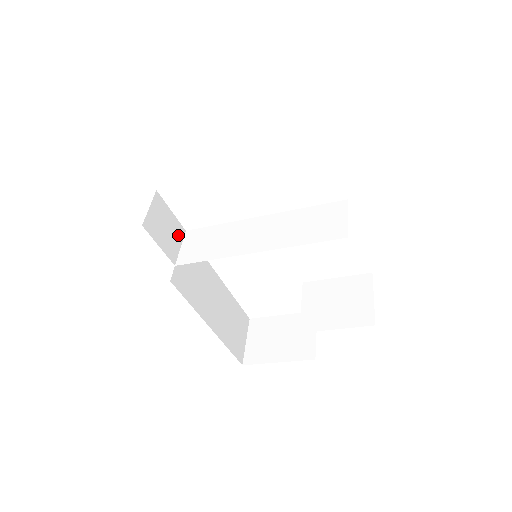
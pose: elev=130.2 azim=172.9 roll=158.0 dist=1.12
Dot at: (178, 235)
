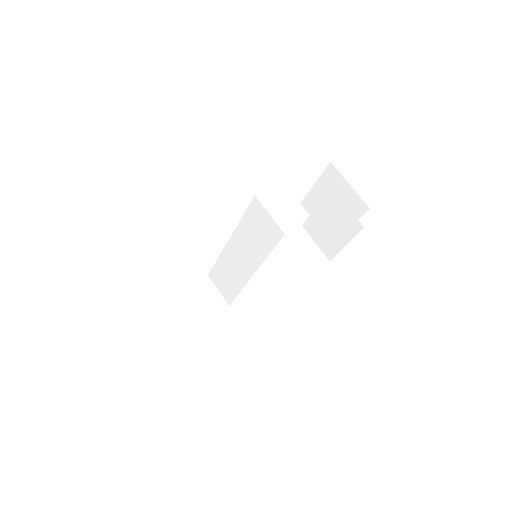
Dot at: (208, 288)
